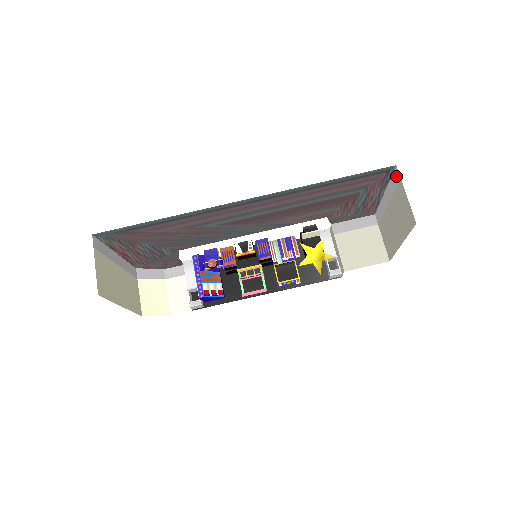
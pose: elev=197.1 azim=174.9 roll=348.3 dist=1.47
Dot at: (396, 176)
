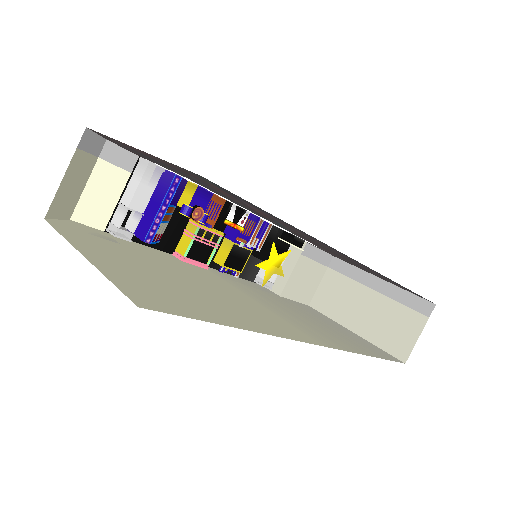
Dot at: (423, 307)
